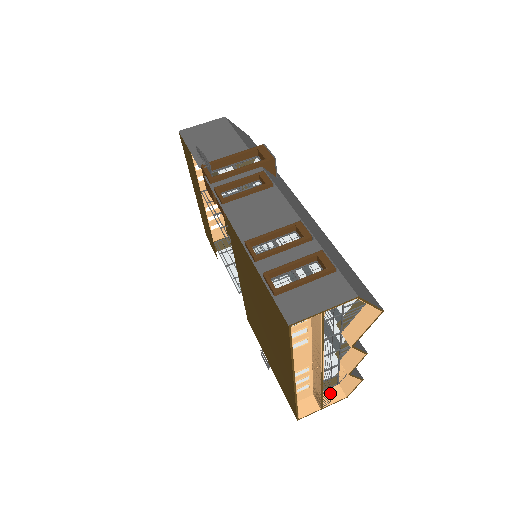
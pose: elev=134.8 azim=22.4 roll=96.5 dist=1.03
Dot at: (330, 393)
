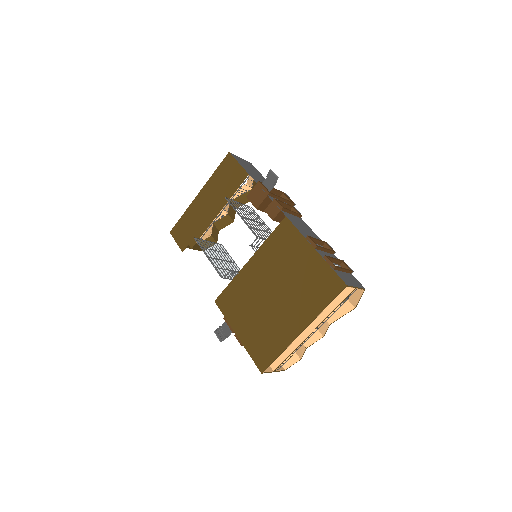
Dot at: (288, 359)
